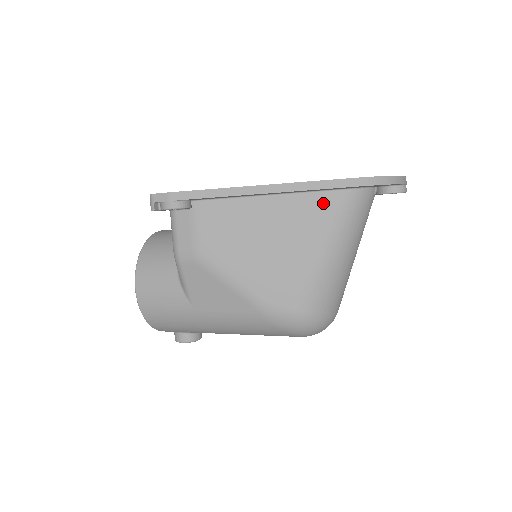
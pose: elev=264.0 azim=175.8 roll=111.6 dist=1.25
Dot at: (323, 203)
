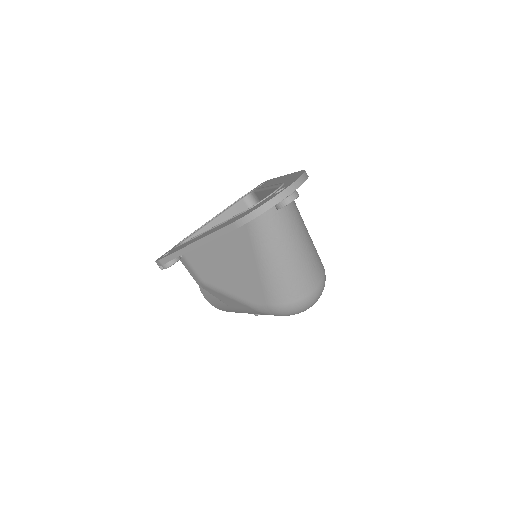
Dot at: (241, 233)
